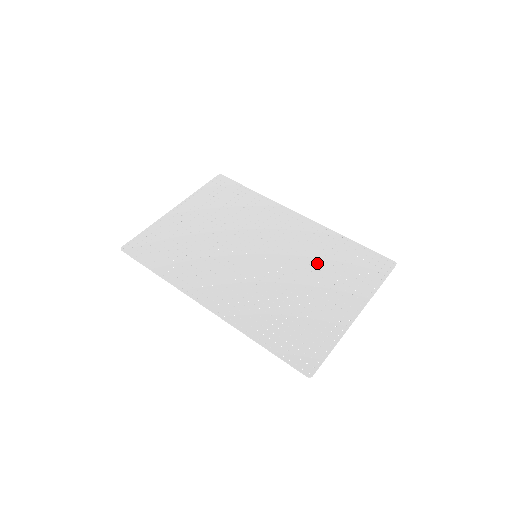
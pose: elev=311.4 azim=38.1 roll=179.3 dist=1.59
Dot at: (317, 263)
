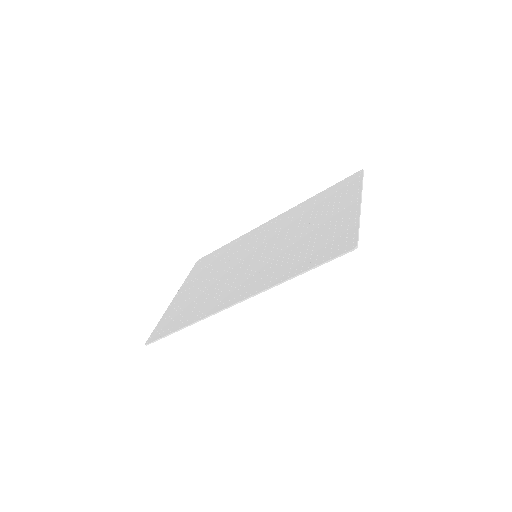
Dot at: (305, 218)
